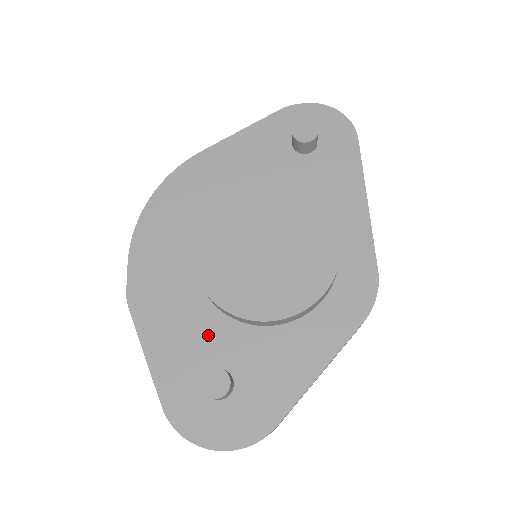
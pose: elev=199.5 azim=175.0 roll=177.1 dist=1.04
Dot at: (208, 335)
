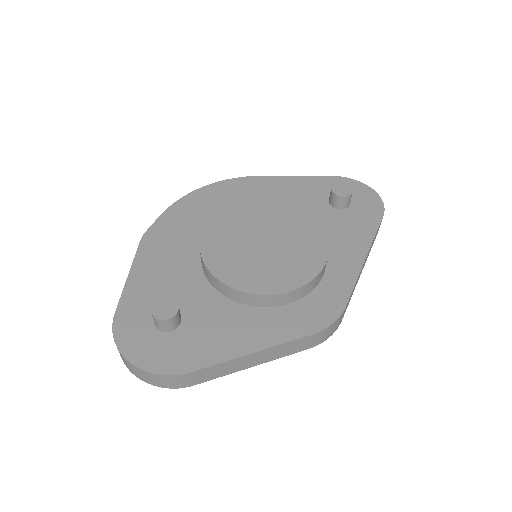
Dot at: (184, 284)
